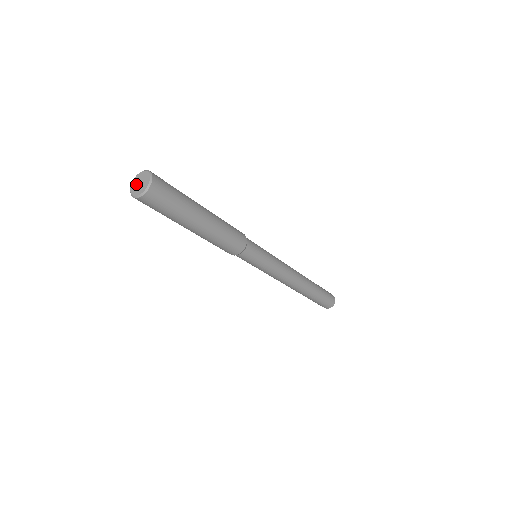
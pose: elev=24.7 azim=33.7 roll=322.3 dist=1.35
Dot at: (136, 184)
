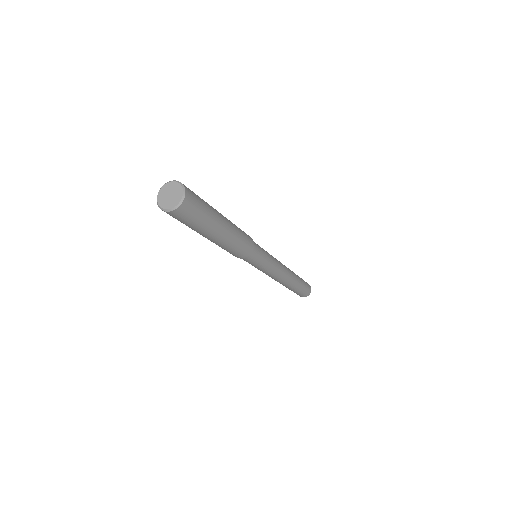
Dot at: (165, 196)
